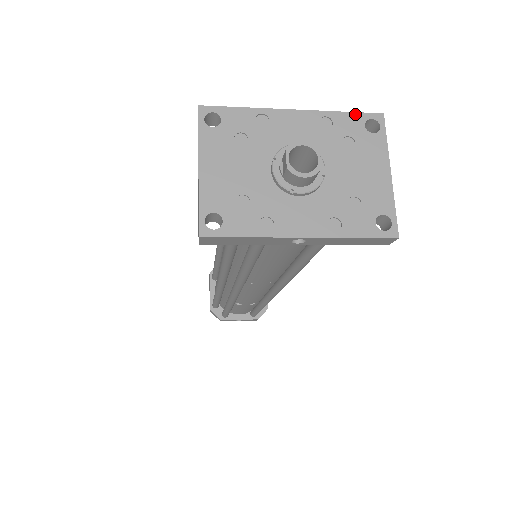
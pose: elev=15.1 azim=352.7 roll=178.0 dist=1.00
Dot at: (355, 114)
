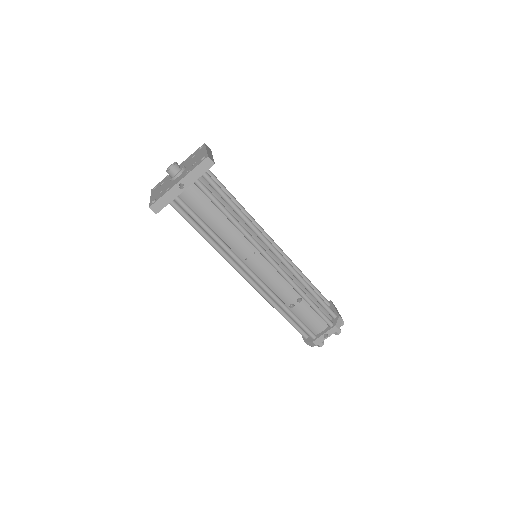
Dot at: (196, 151)
